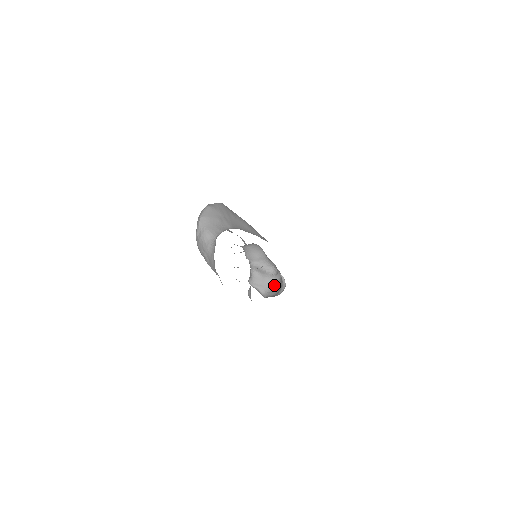
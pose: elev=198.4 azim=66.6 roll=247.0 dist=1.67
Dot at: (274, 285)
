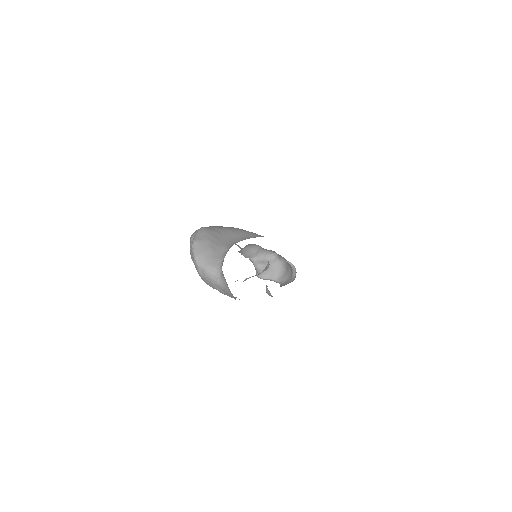
Dot at: (282, 269)
